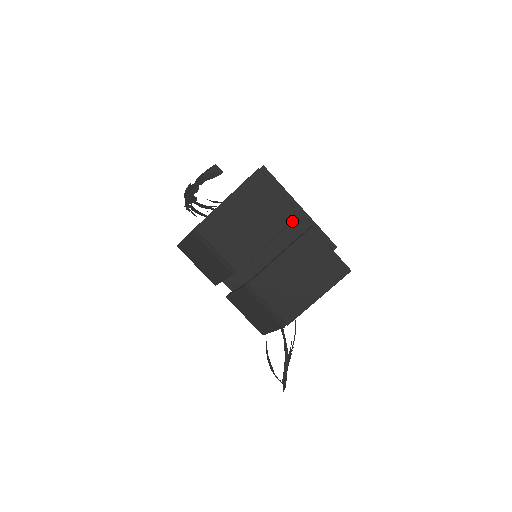
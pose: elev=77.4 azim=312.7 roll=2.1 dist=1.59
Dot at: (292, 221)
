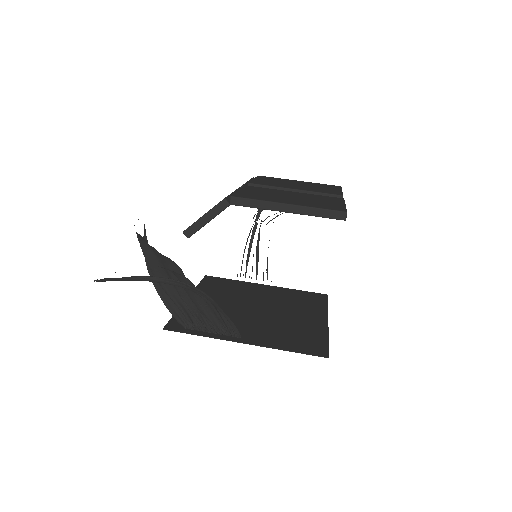
Dot at: (332, 194)
